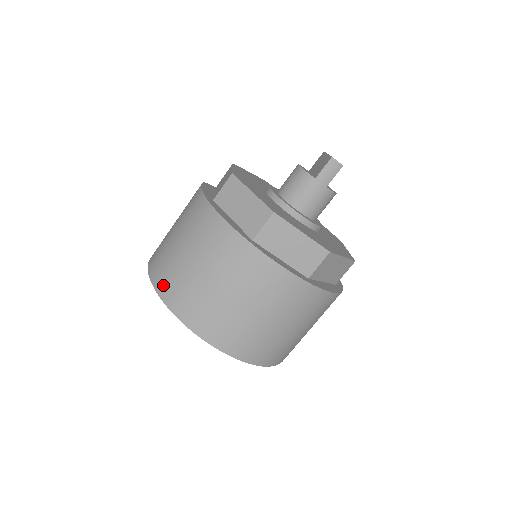
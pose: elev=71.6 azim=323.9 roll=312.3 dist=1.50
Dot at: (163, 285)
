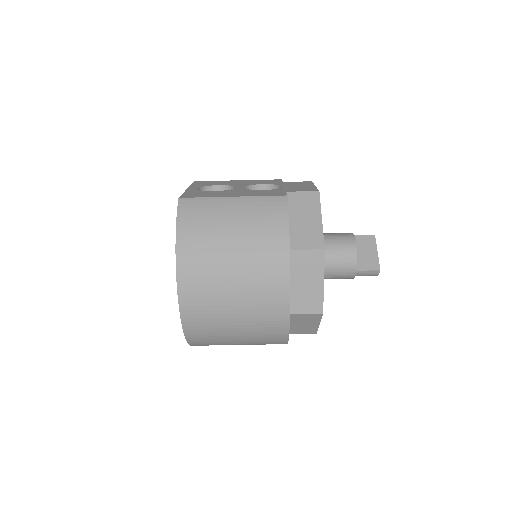
Dot at: (189, 283)
